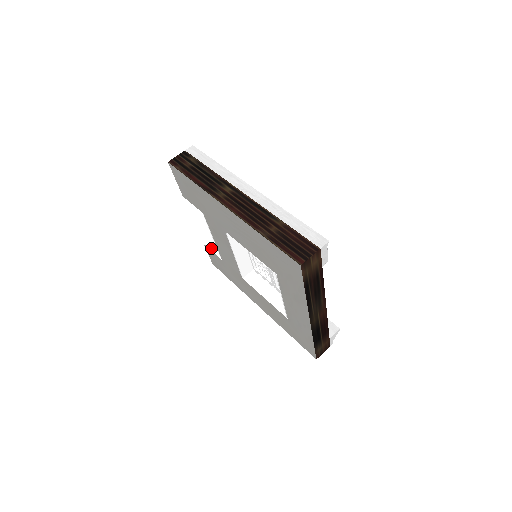
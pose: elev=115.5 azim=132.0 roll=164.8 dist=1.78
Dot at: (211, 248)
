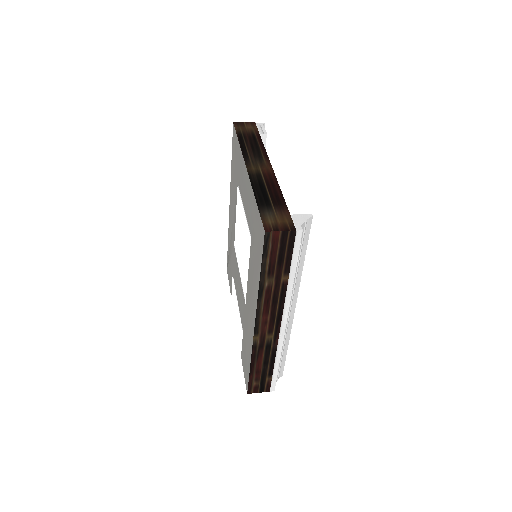
Dot at: occluded
